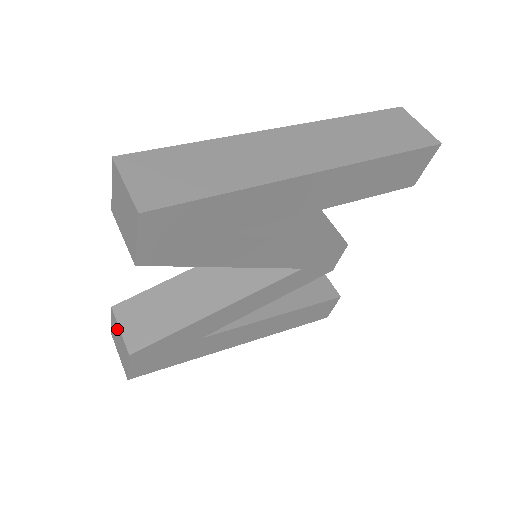
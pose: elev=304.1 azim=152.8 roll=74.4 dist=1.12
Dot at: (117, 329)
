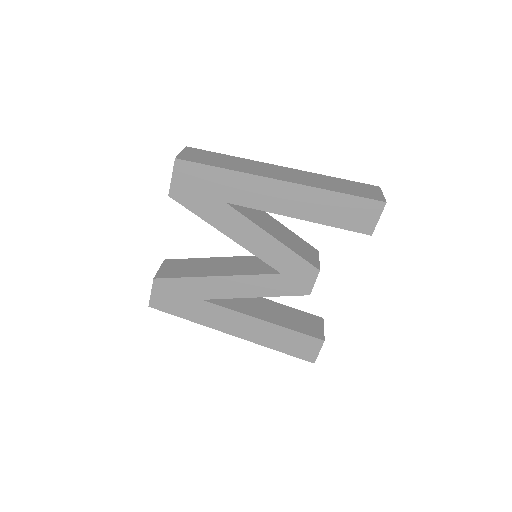
Dot at: occluded
